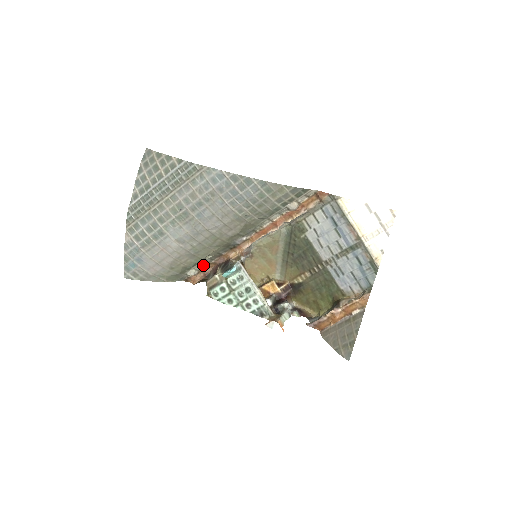
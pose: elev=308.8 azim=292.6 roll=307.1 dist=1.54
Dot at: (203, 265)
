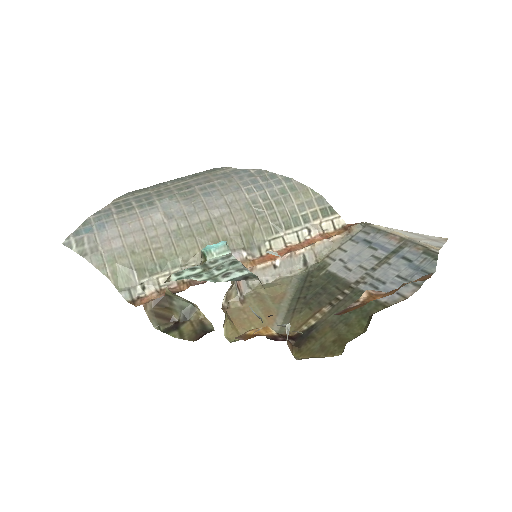
Dot at: (171, 283)
